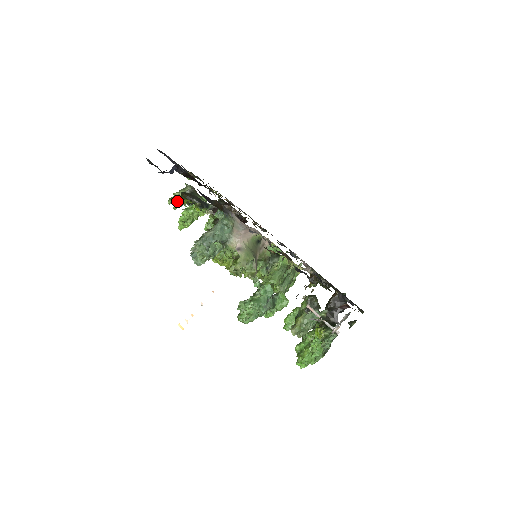
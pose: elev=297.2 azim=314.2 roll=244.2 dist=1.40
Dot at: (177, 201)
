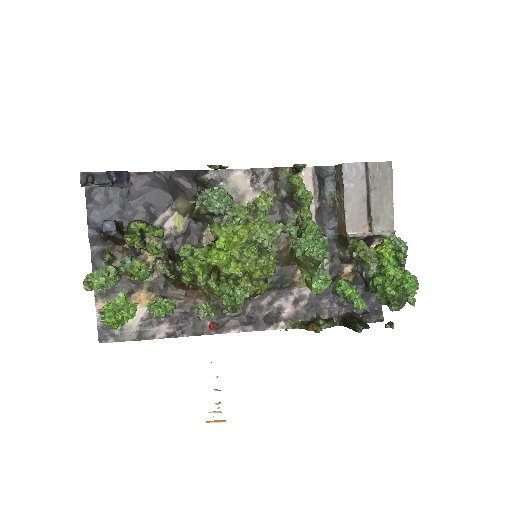
Dot at: (102, 274)
